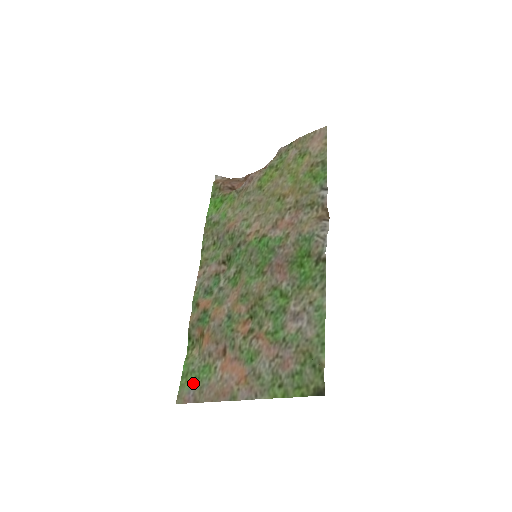
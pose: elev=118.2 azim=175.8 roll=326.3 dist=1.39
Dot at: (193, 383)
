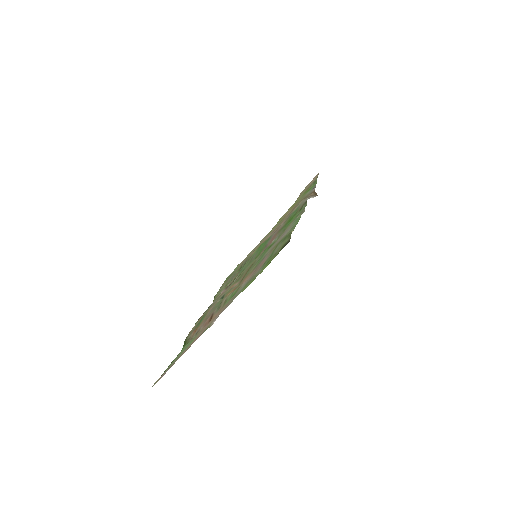
Dot at: occluded
